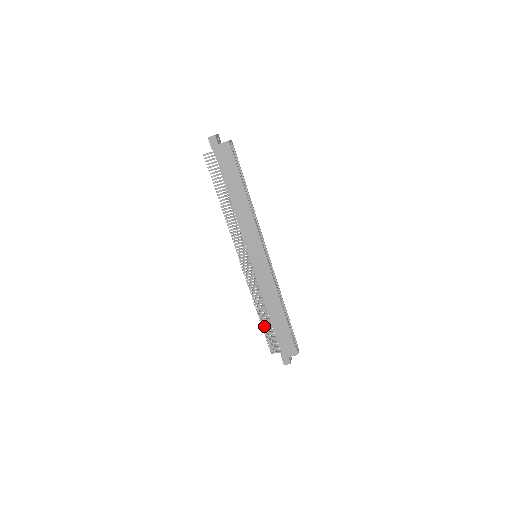
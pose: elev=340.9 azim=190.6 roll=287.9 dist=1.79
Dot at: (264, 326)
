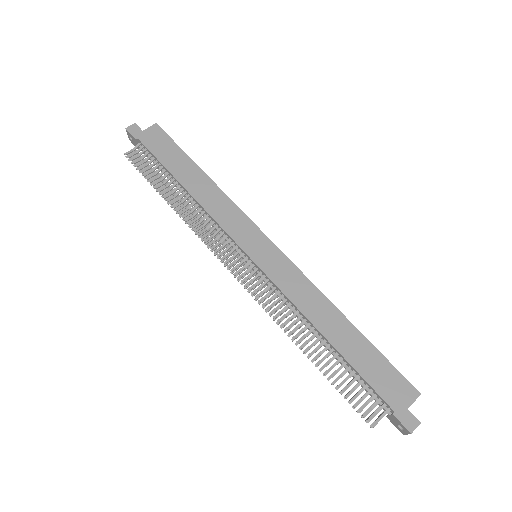
Dot at: (329, 376)
